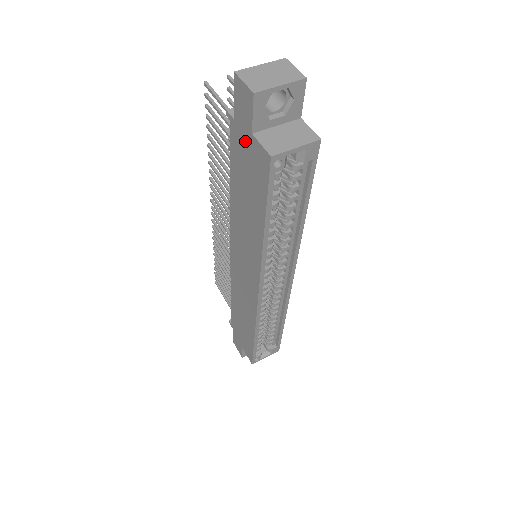
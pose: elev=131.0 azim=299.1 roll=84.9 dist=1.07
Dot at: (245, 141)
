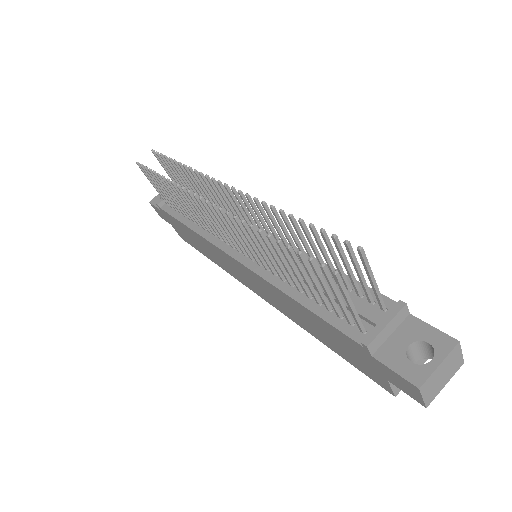
Dot at: (370, 364)
